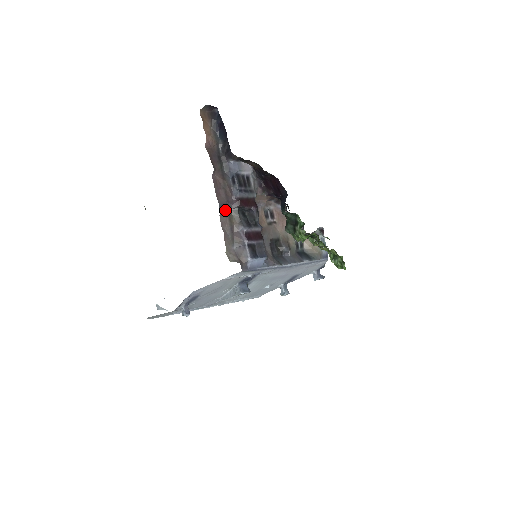
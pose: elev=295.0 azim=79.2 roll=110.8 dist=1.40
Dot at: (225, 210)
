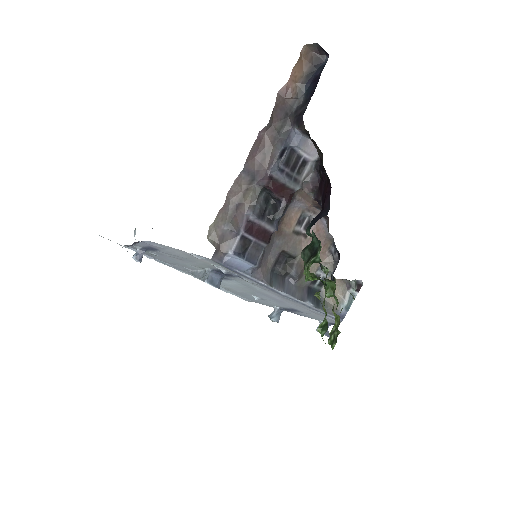
Dot at: (247, 179)
